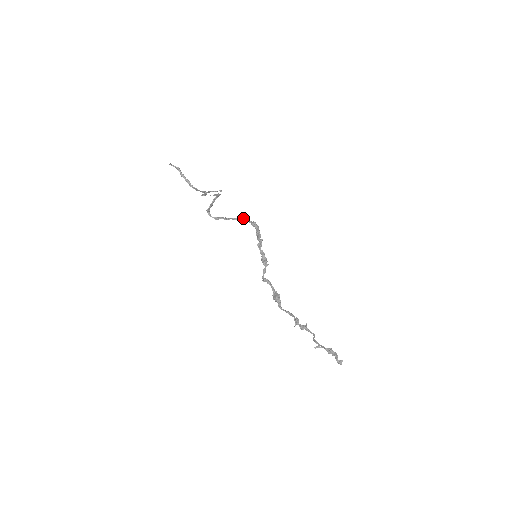
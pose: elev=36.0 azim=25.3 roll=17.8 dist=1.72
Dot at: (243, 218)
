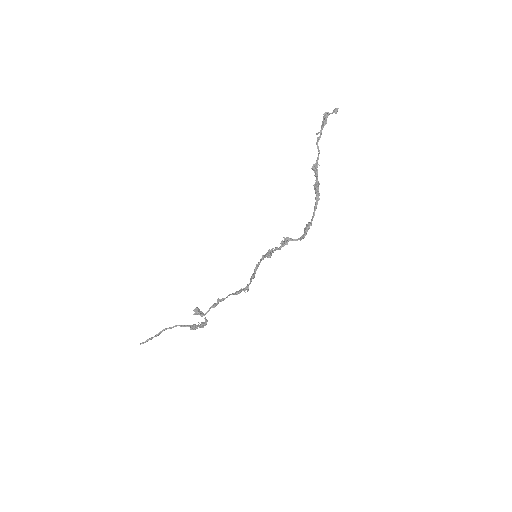
Dot at: occluded
